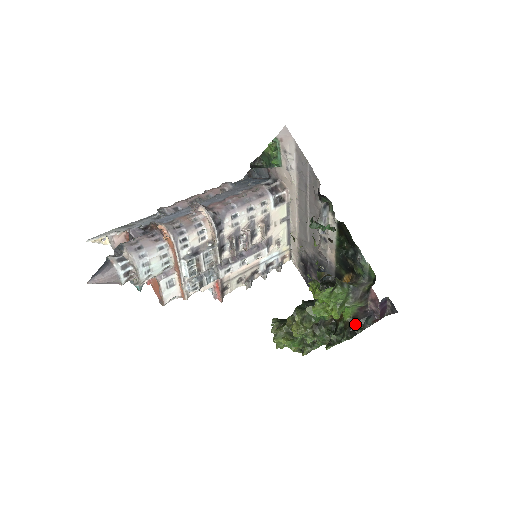
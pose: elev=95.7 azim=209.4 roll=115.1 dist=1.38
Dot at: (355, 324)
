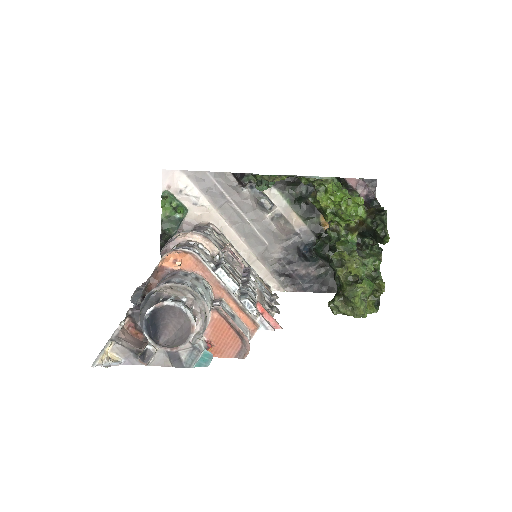
Dot at: (373, 208)
